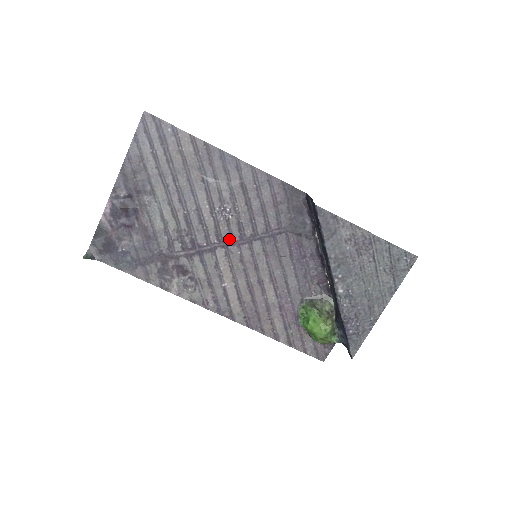
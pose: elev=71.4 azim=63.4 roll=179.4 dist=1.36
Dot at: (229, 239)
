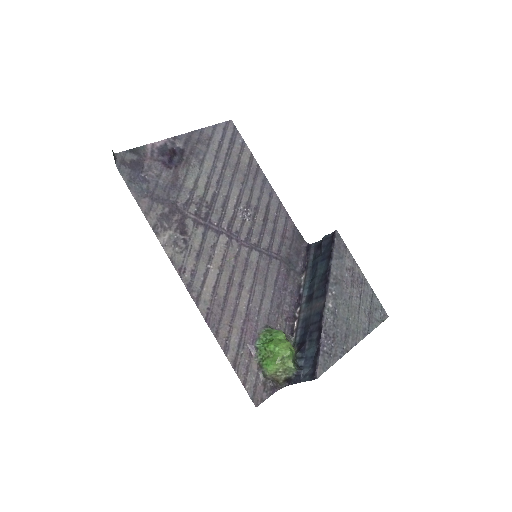
Dot at: (236, 234)
